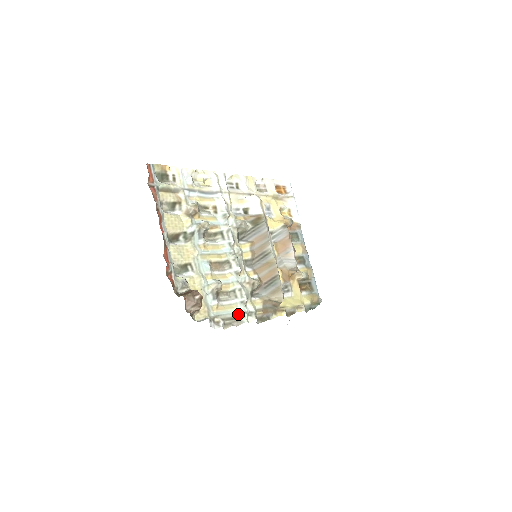
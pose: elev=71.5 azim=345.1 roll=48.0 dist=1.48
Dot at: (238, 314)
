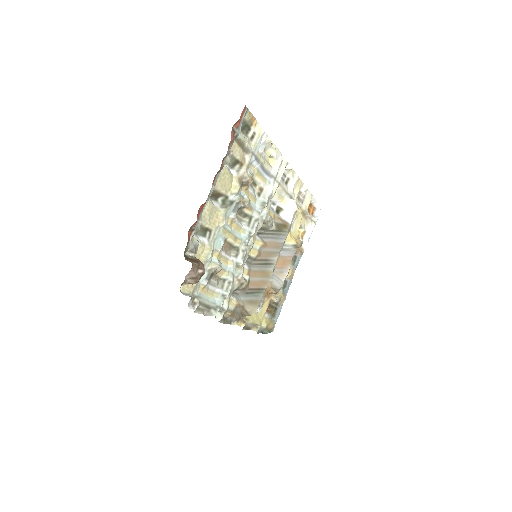
Dot at: (213, 305)
